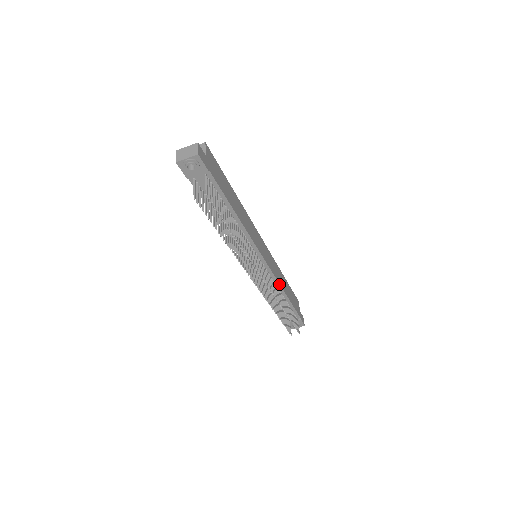
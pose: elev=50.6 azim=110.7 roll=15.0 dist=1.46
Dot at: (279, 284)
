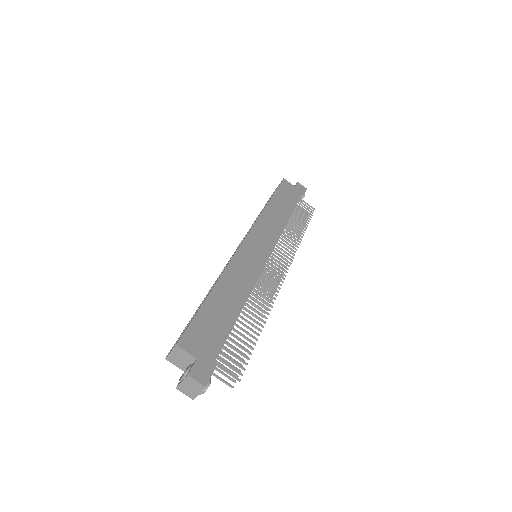
Dot at: occluded
